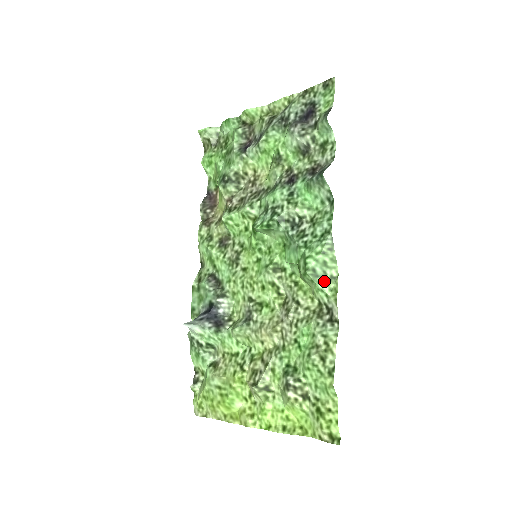
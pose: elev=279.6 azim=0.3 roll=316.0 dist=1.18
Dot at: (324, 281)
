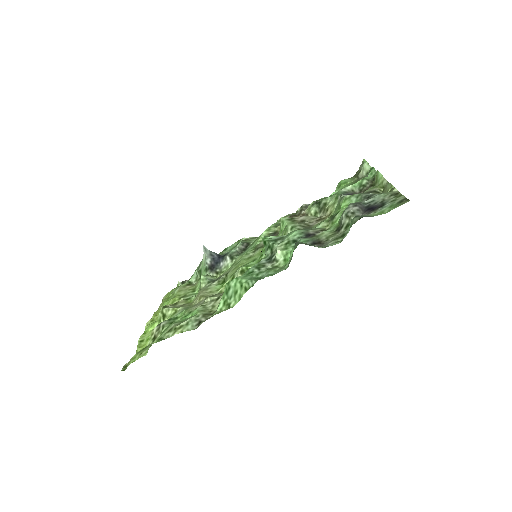
Dot at: (225, 301)
